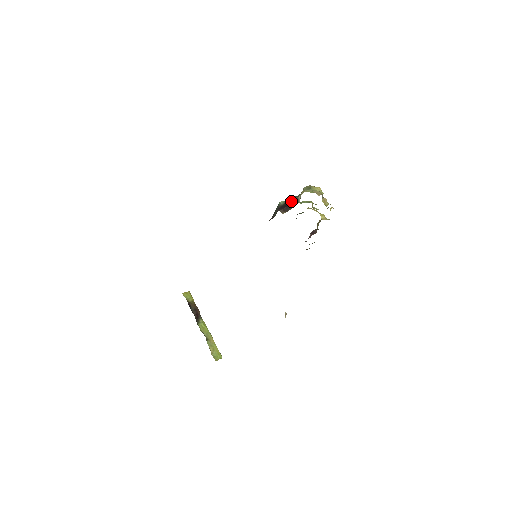
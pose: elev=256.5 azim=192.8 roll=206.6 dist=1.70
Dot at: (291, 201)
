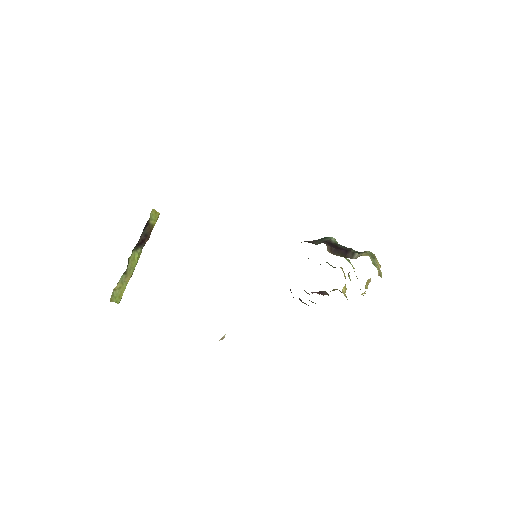
Dot at: (345, 249)
